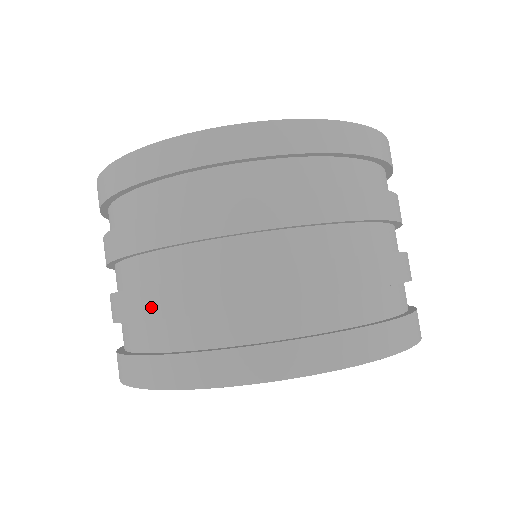
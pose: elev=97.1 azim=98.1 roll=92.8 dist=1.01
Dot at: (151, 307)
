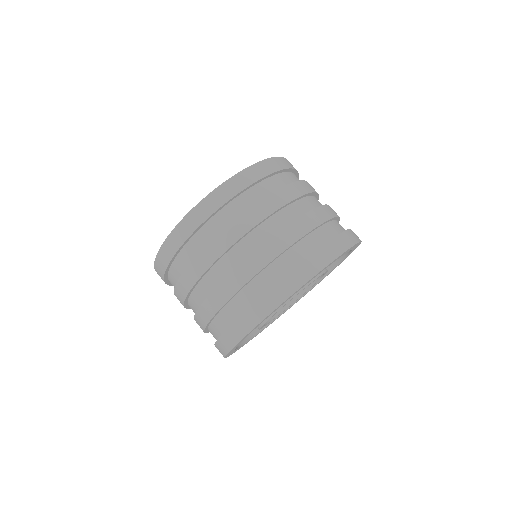
Dot at: (247, 273)
